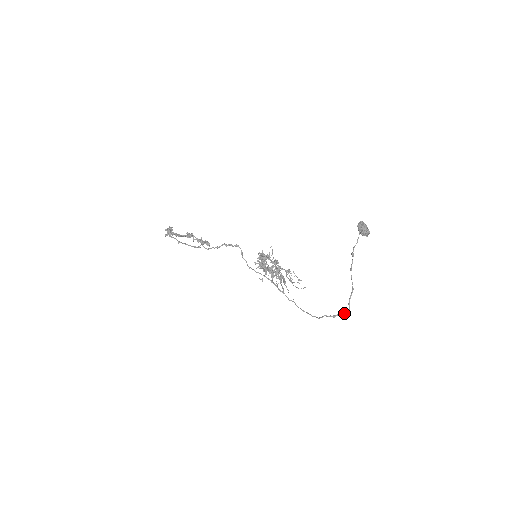
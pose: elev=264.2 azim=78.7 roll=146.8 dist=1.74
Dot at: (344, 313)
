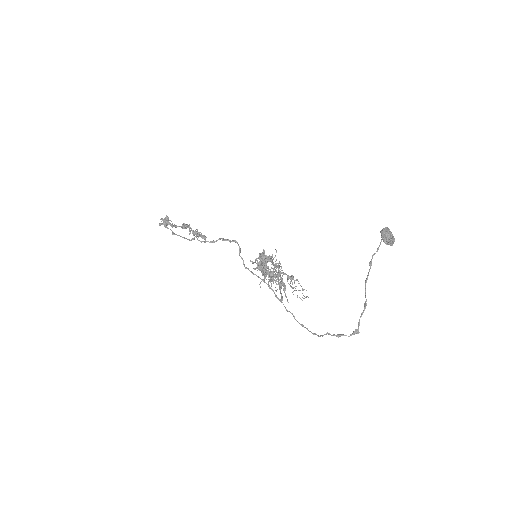
Dot at: occluded
